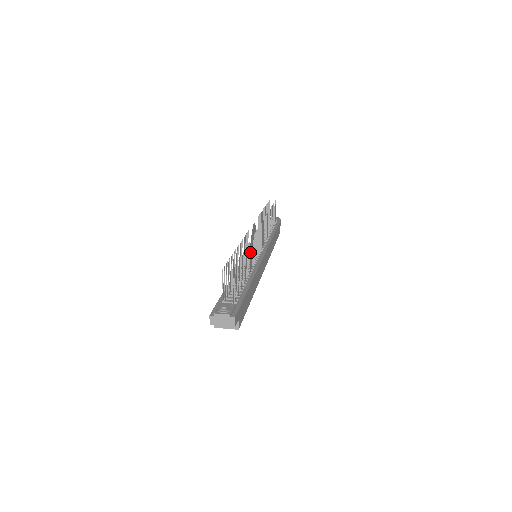
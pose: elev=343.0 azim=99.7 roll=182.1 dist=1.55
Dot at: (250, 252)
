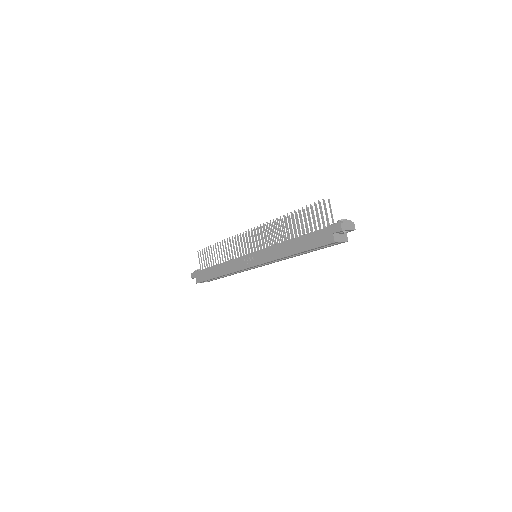
Dot at: (258, 248)
